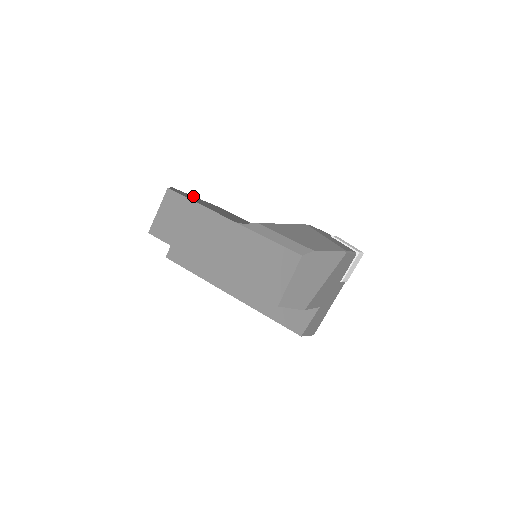
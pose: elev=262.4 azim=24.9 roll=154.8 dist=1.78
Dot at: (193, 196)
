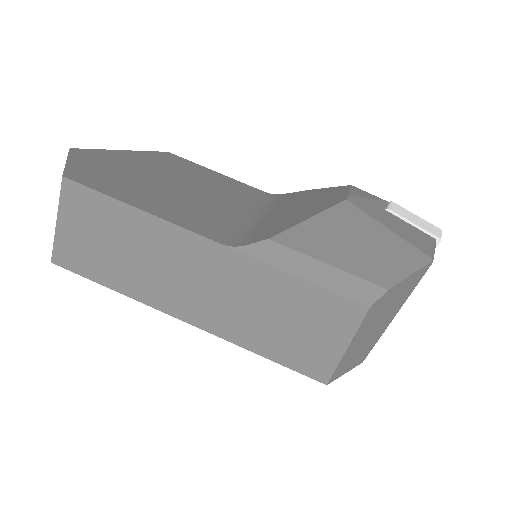
Dot at: (115, 151)
